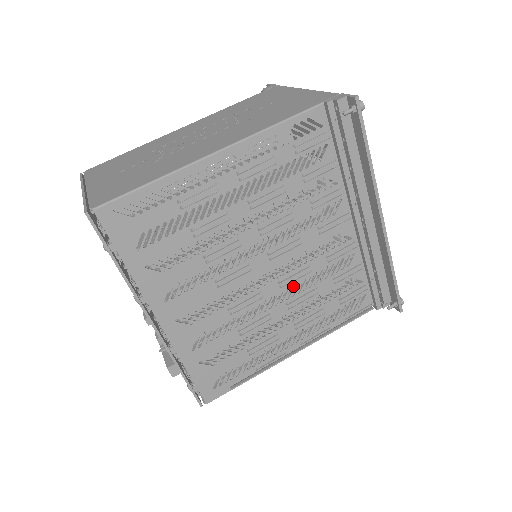
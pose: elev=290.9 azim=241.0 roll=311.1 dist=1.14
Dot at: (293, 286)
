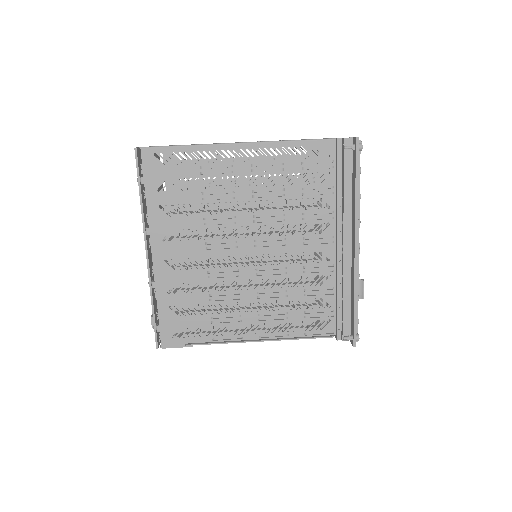
Dot at: (268, 281)
